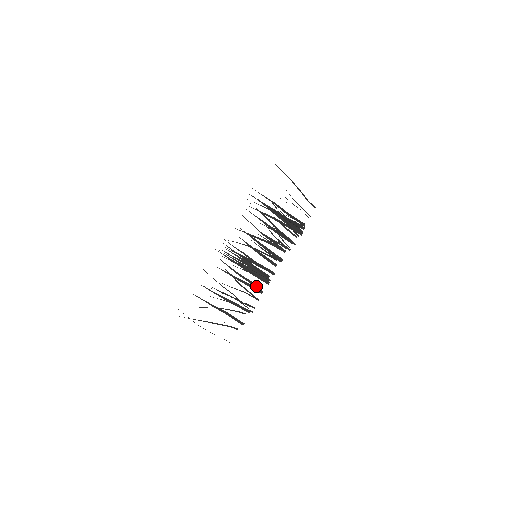
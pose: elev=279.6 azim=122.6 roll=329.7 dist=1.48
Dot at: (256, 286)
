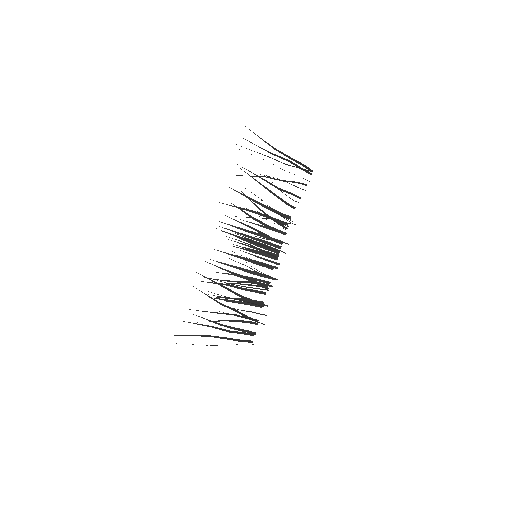
Dot at: (265, 282)
